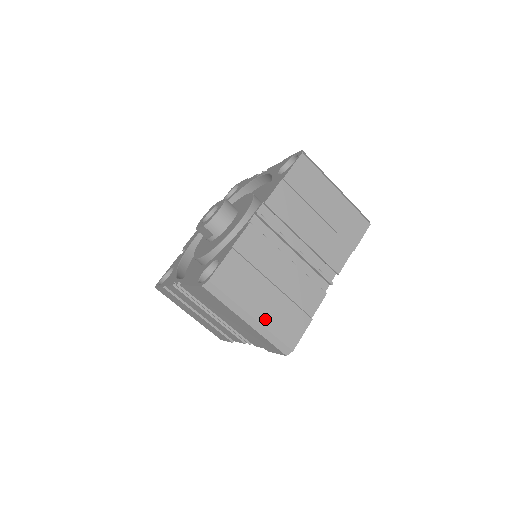
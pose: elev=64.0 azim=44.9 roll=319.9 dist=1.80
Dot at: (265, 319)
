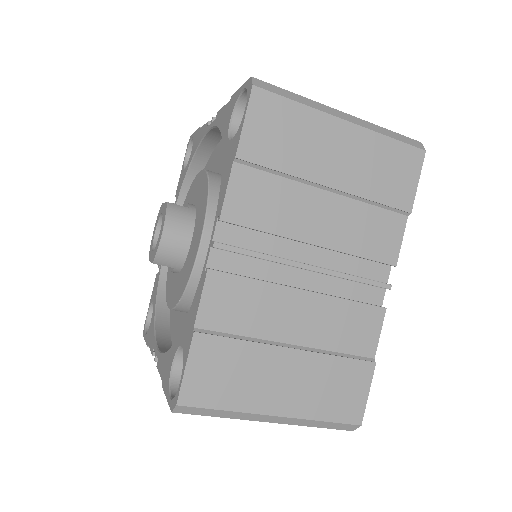
Dot at: (298, 407)
